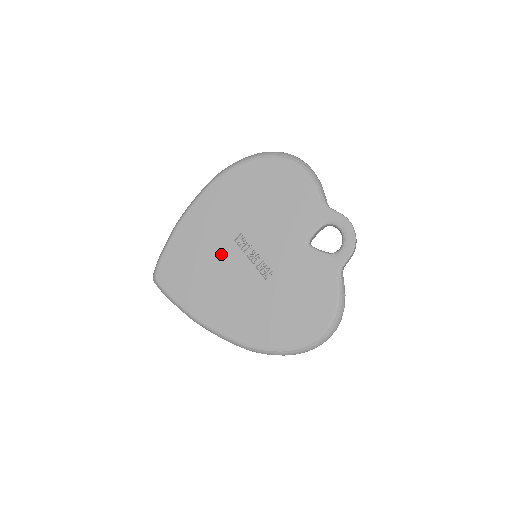
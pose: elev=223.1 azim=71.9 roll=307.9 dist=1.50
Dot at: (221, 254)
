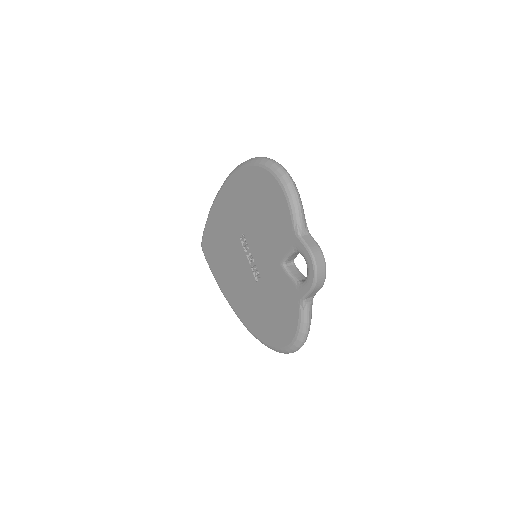
Dot at: (233, 246)
